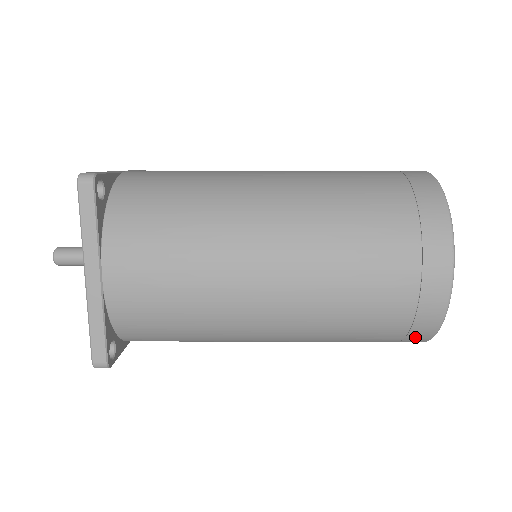
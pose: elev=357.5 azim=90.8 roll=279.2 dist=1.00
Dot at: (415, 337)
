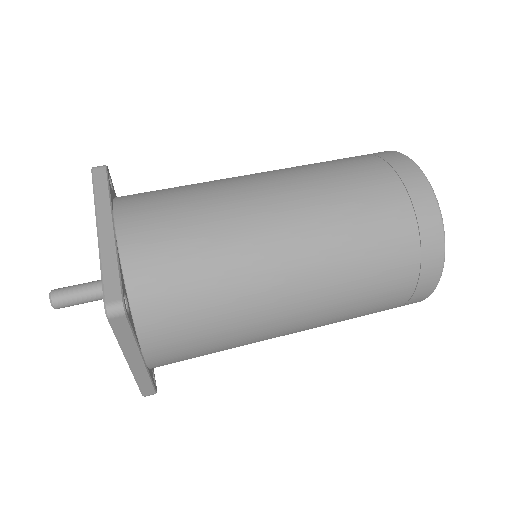
Dot at: occluded
